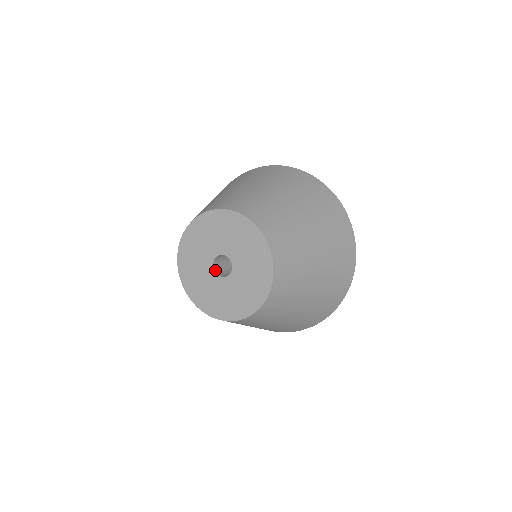
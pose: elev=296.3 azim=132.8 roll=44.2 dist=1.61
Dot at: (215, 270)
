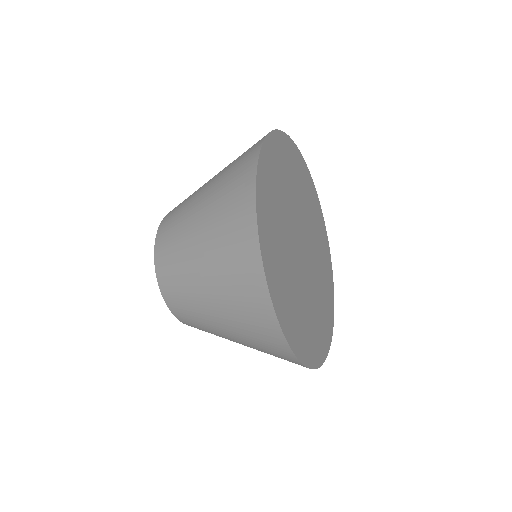
Dot at: occluded
